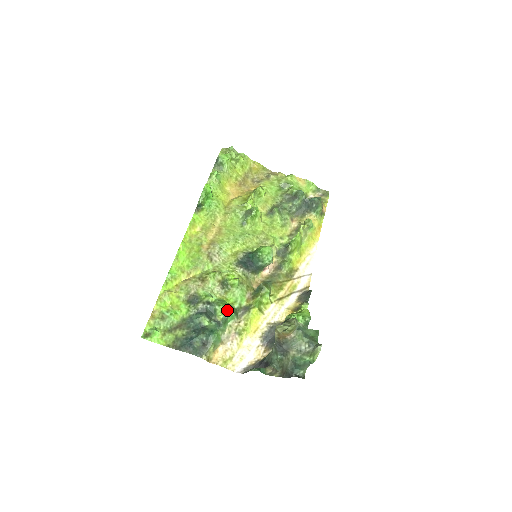
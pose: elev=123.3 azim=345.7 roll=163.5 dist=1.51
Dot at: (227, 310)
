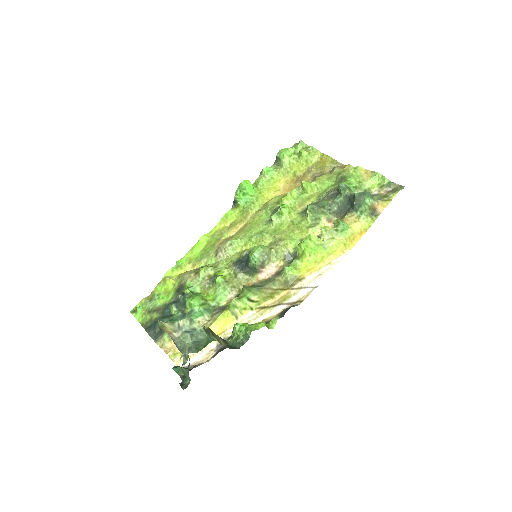
Dot at: (195, 304)
